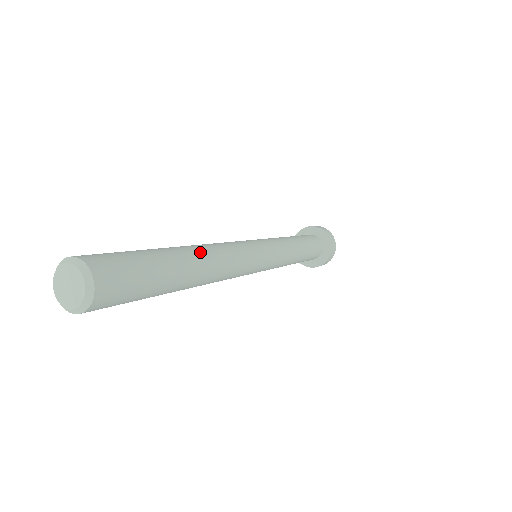
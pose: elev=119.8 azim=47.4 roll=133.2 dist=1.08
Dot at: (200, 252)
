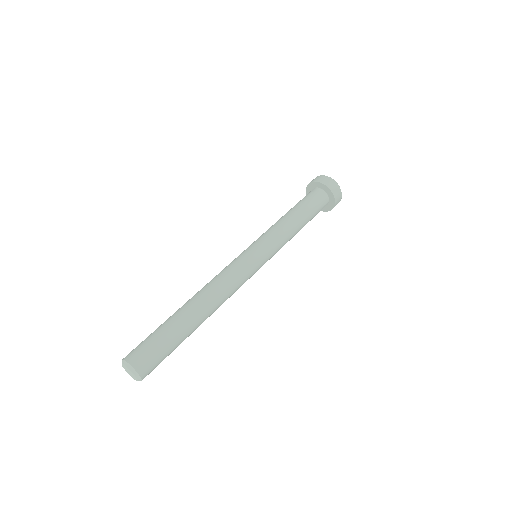
Dot at: (203, 307)
